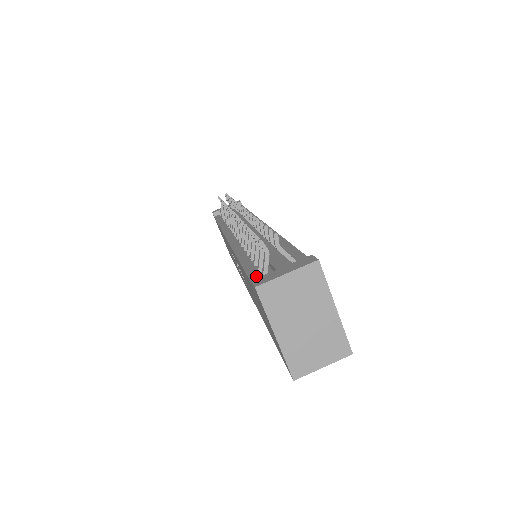
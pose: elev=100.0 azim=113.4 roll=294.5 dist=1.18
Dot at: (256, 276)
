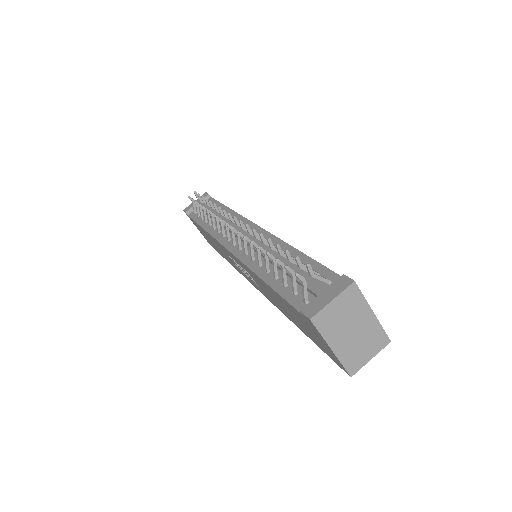
Dot at: (296, 300)
